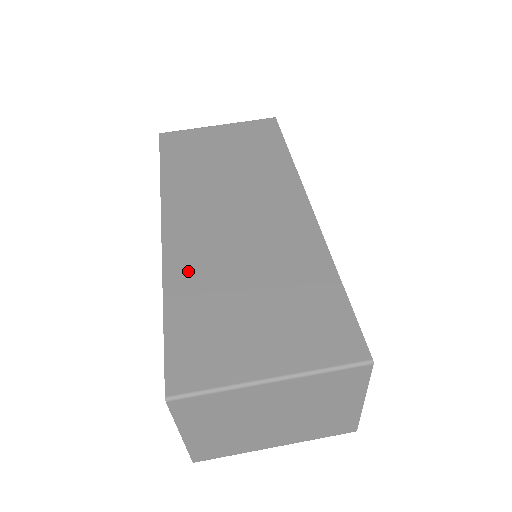
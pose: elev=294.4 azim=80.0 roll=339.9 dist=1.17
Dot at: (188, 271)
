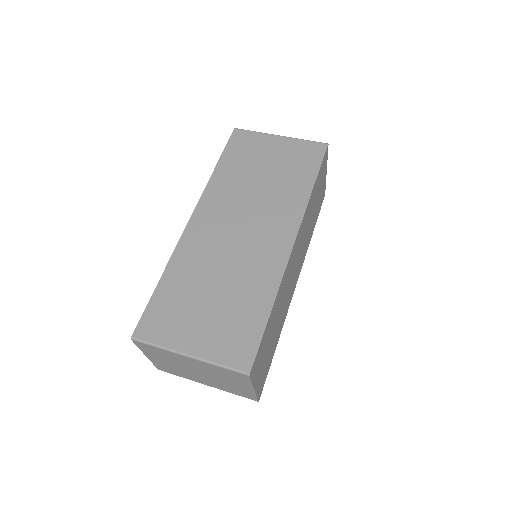
Dot at: (187, 260)
